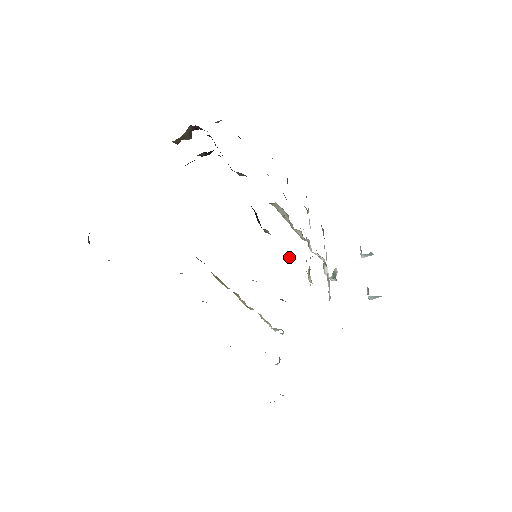
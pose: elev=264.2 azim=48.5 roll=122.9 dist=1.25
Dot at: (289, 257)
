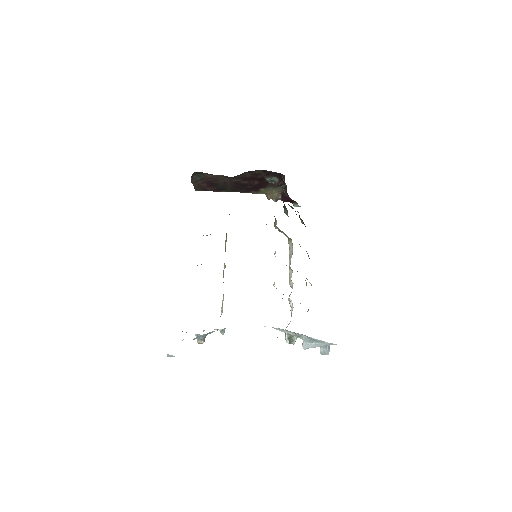
Dot at: (275, 252)
